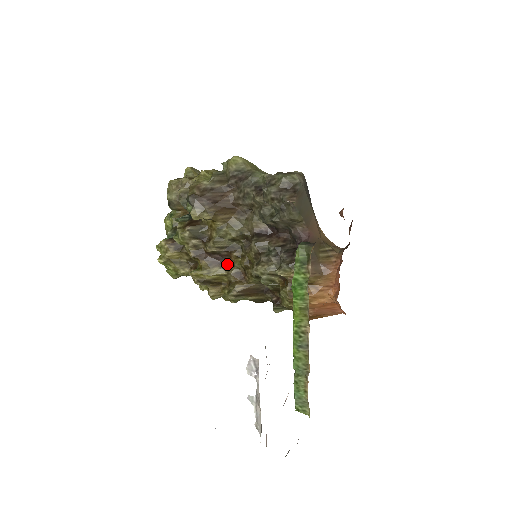
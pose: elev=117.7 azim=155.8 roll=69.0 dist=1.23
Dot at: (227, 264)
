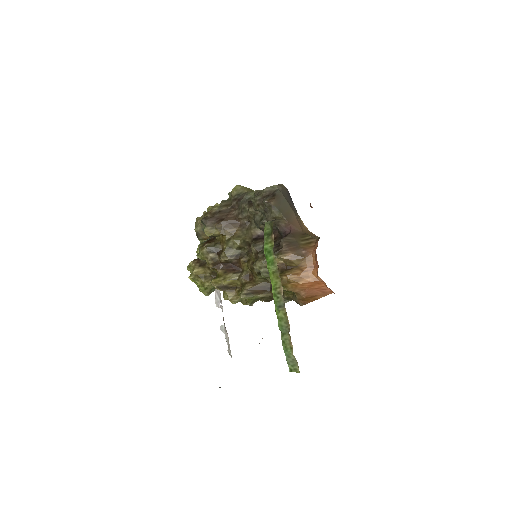
Dot at: (239, 270)
